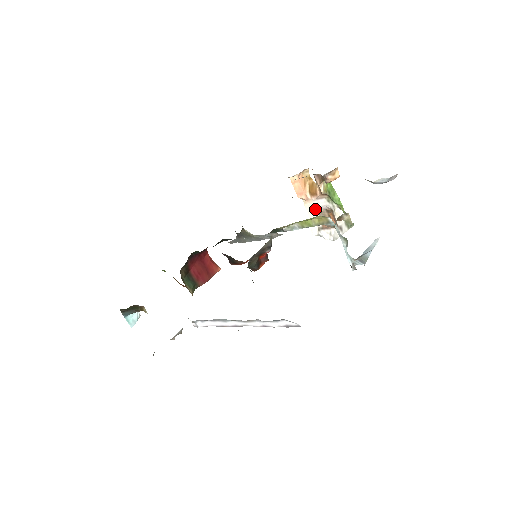
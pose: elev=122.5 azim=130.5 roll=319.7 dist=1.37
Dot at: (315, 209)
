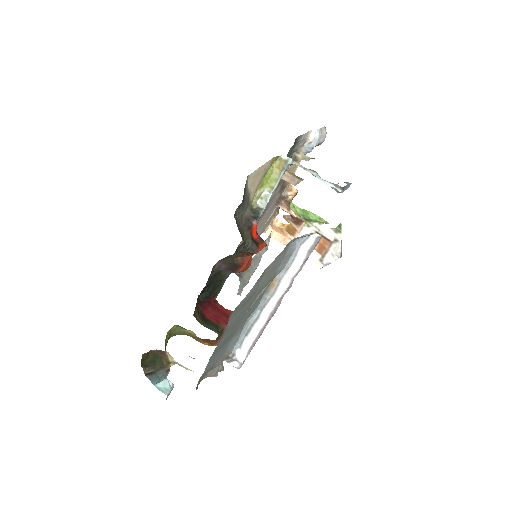
Dot at: occluded
